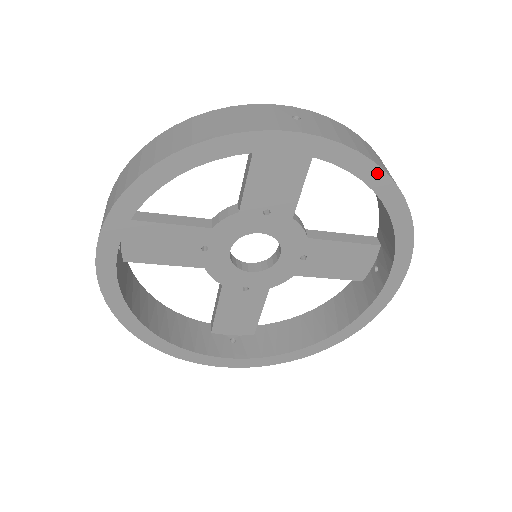
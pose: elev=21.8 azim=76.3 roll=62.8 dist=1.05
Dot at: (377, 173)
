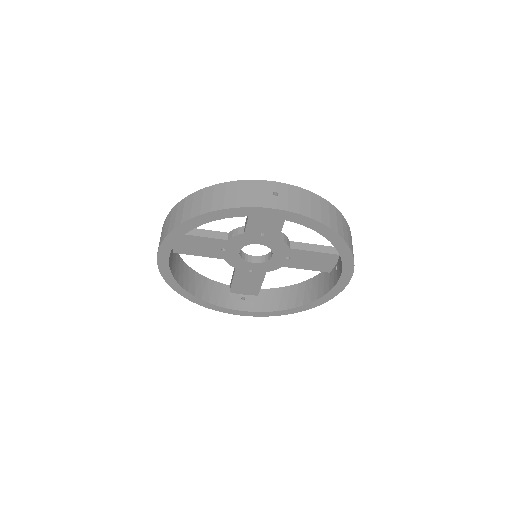
Dot at: (324, 228)
